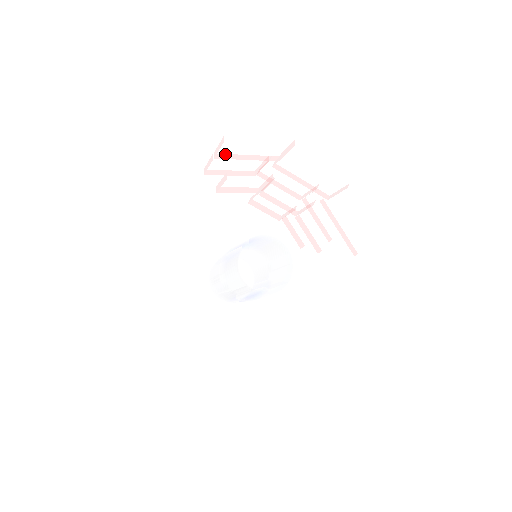
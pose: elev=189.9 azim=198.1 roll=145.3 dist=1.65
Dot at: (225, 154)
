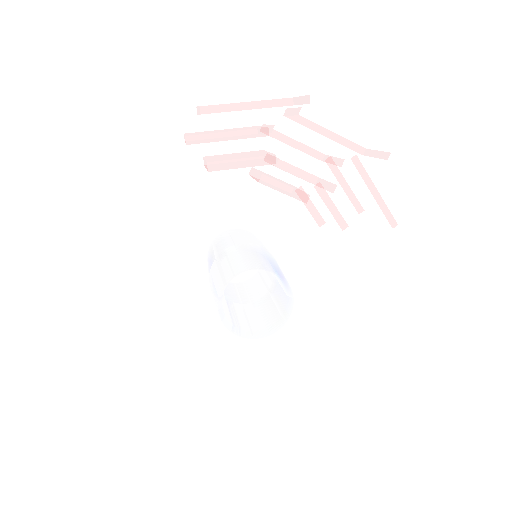
Dot at: (213, 105)
